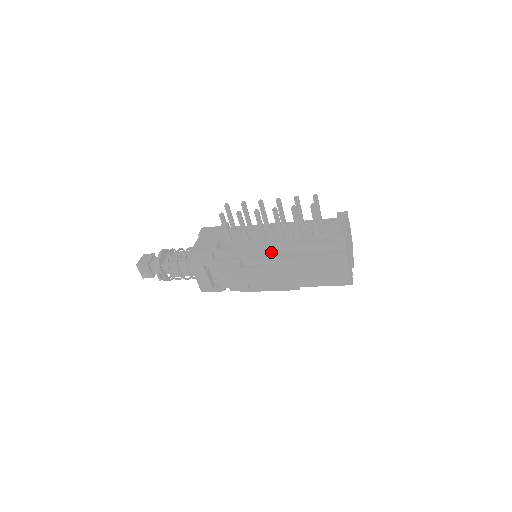
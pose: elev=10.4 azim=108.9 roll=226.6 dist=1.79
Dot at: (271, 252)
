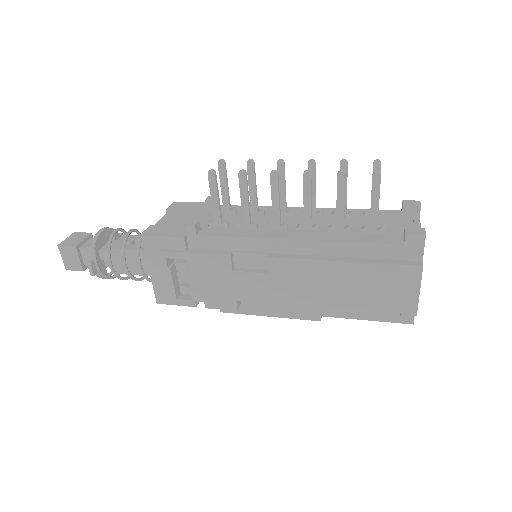
Dot at: (287, 248)
